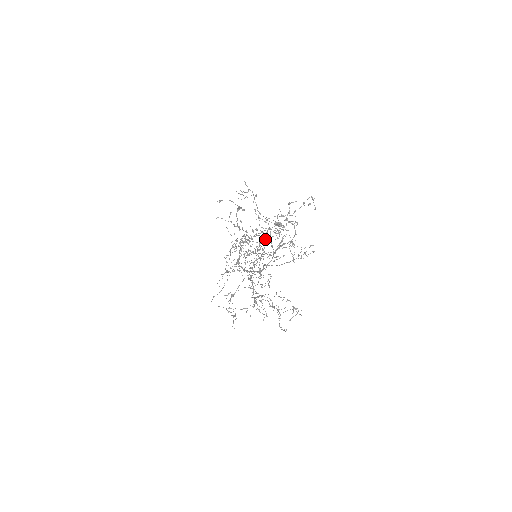
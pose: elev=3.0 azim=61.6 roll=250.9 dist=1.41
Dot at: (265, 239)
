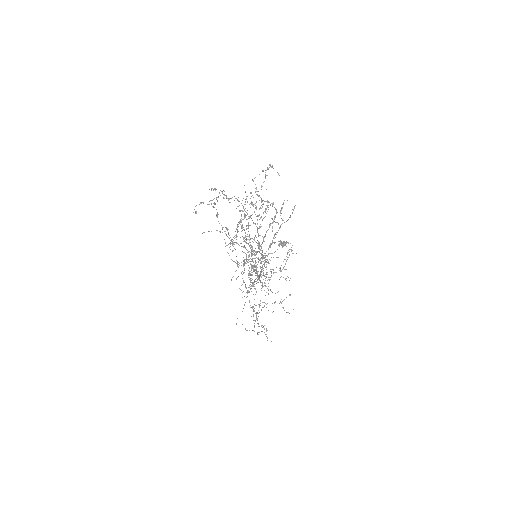
Dot at: occluded
